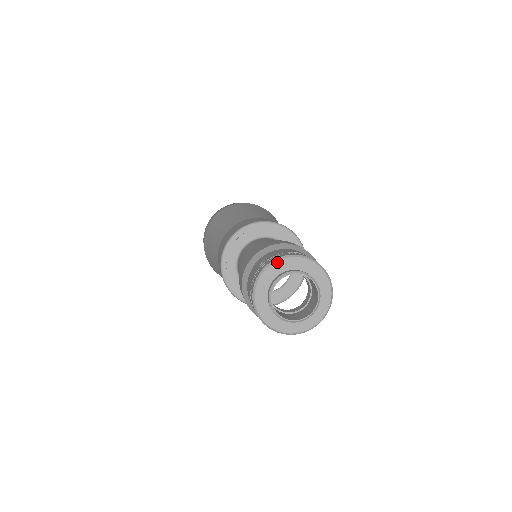
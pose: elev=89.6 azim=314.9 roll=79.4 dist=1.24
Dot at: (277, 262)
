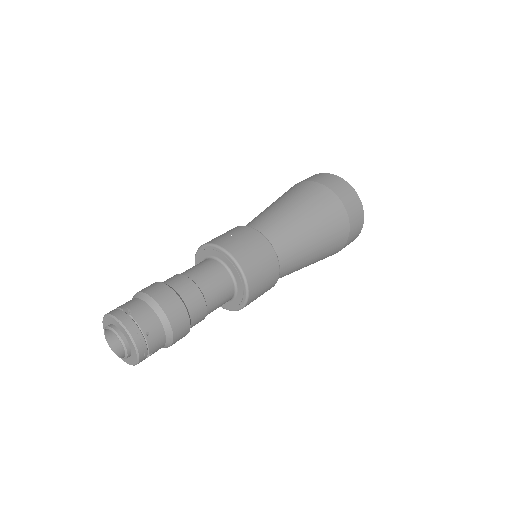
Dot at: (106, 317)
